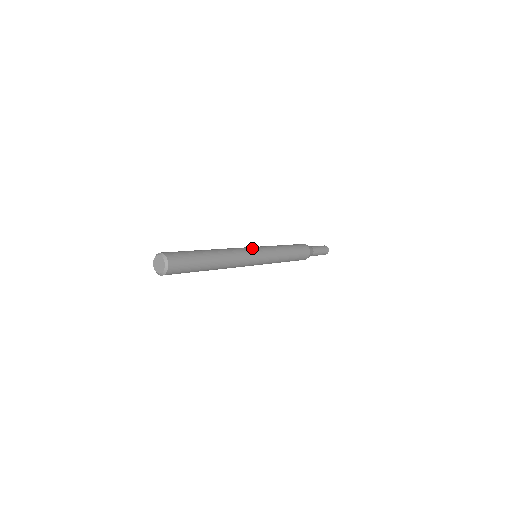
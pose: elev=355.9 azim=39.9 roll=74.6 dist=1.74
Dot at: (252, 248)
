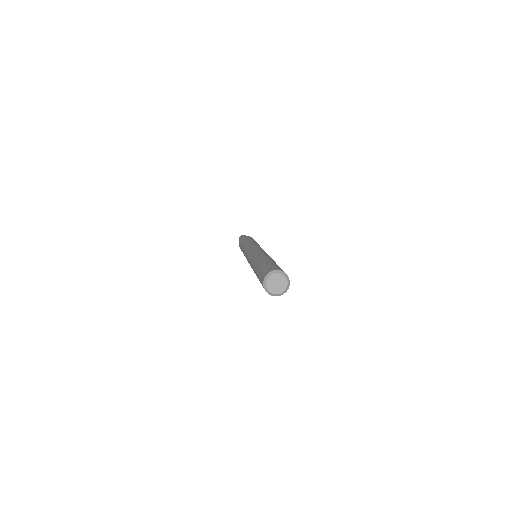
Dot at: occluded
